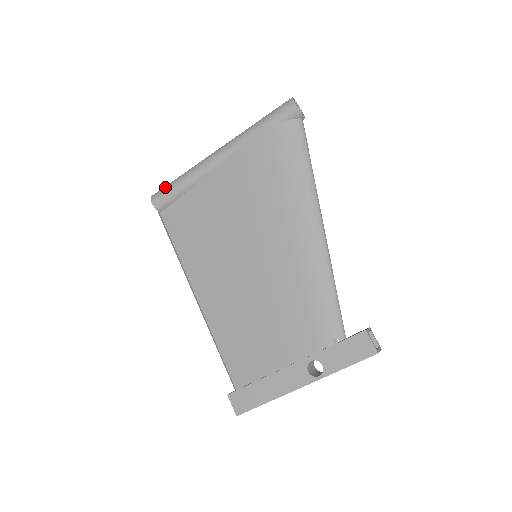
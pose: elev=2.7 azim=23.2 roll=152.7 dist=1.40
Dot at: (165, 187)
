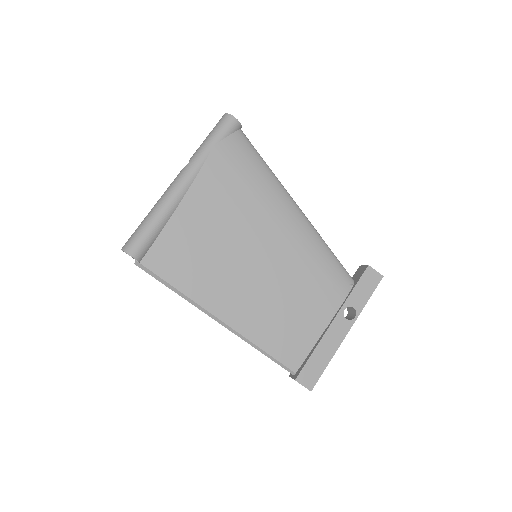
Dot at: (136, 234)
